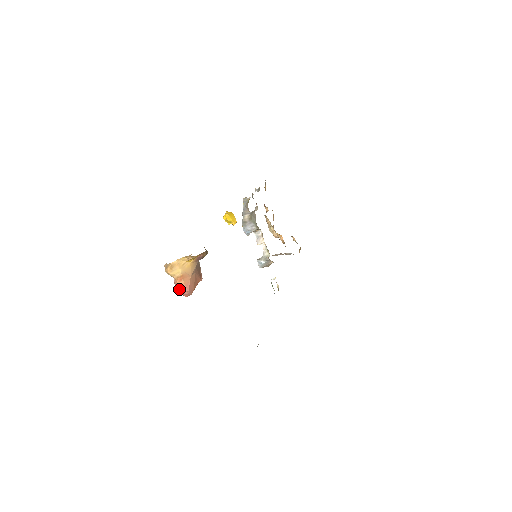
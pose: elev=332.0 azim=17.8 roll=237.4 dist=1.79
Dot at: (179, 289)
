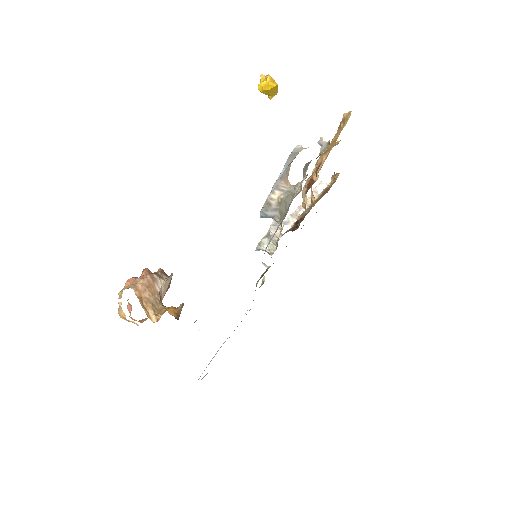
Dot at: occluded
